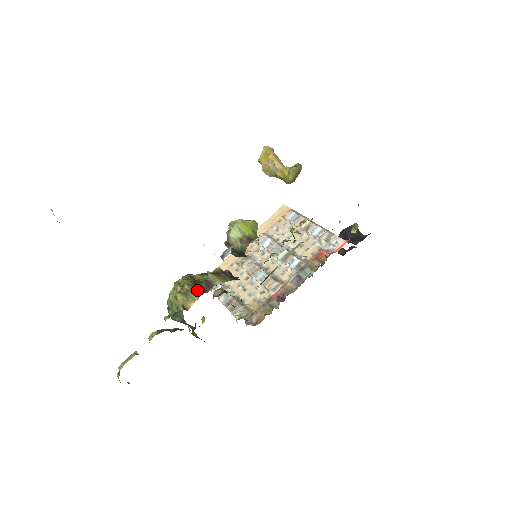
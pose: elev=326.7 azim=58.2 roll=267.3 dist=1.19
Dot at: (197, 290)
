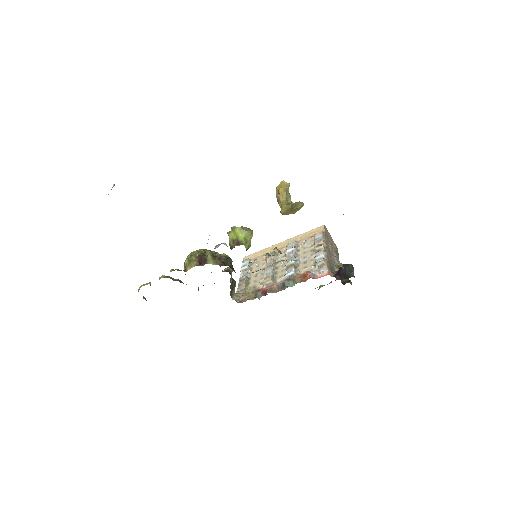
Dot at: (198, 262)
